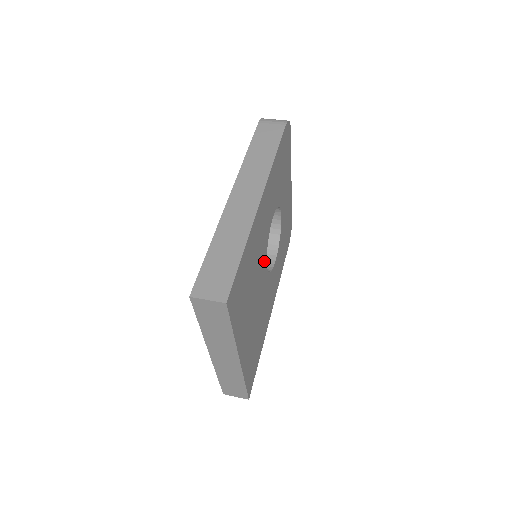
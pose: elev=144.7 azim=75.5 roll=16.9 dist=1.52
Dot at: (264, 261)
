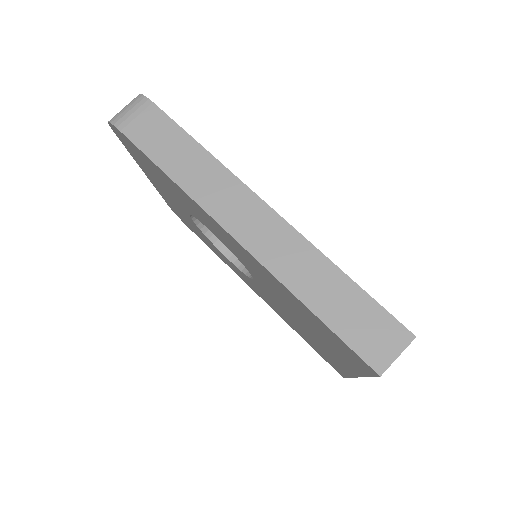
Dot at: occluded
